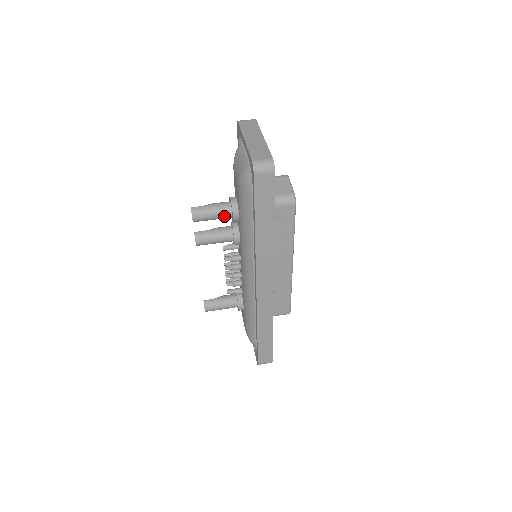
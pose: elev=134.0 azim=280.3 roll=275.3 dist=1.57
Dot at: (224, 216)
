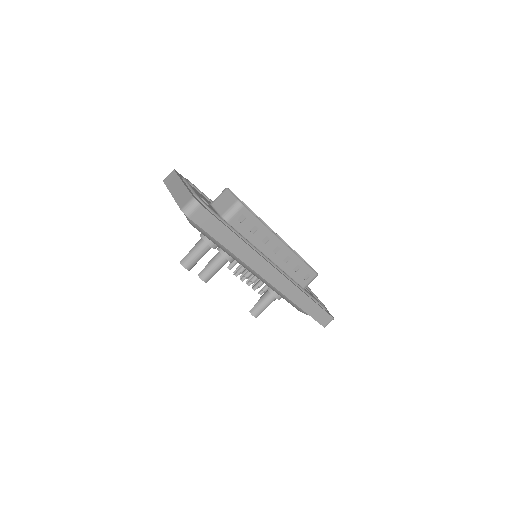
Dot at: (206, 251)
